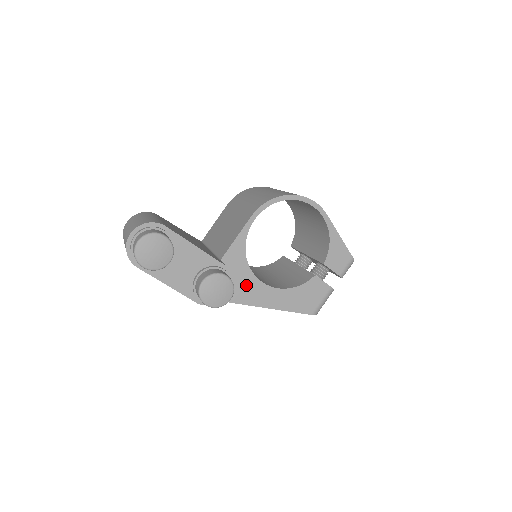
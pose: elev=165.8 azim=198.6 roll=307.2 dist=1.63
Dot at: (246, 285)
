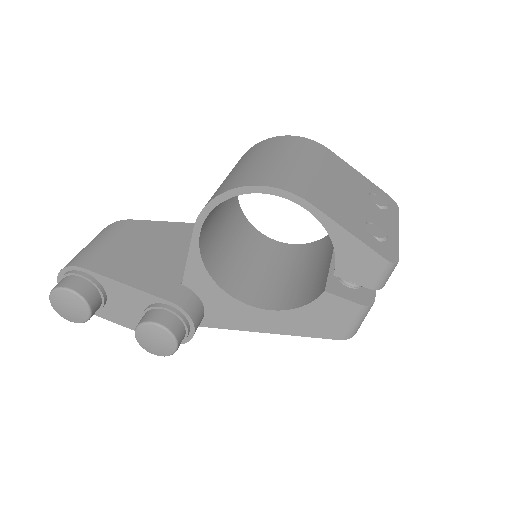
Dot at: (227, 309)
